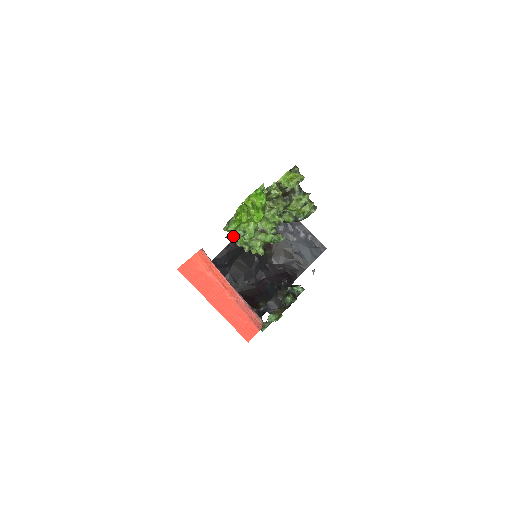
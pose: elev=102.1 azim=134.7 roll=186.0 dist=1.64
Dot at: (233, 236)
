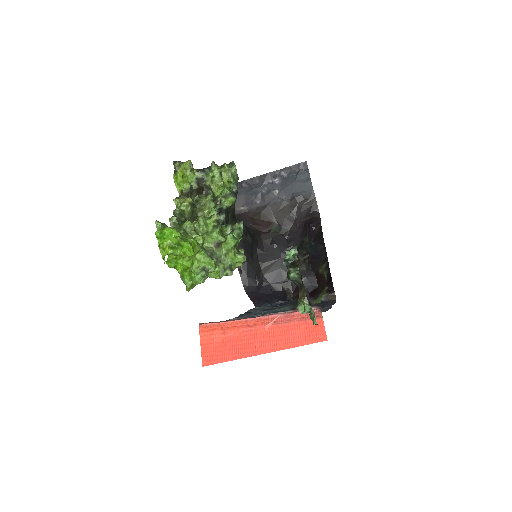
Dot at: occluded
